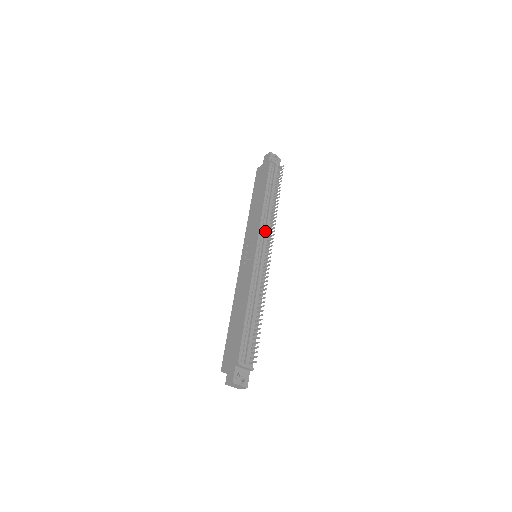
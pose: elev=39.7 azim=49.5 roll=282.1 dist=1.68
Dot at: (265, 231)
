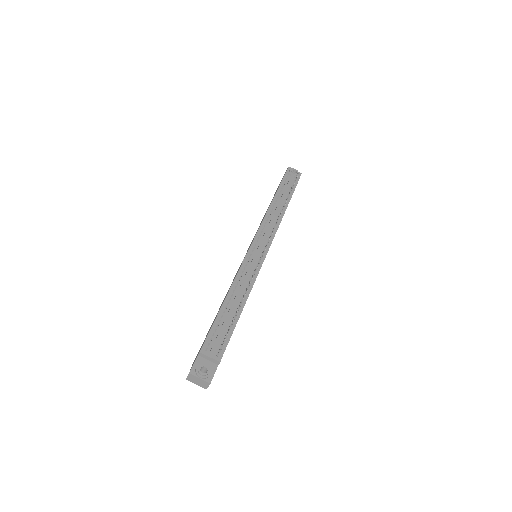
Dot at: (266, 229)
